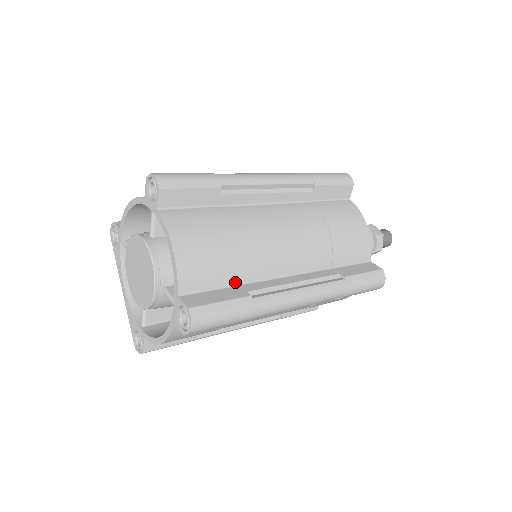
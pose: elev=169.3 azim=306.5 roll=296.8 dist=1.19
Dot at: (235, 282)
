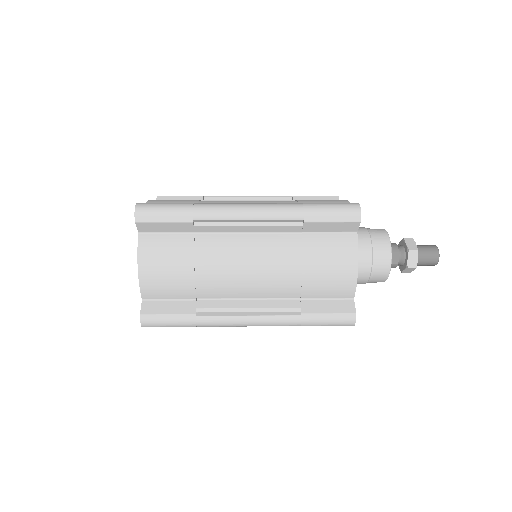
Dot at: occluded
